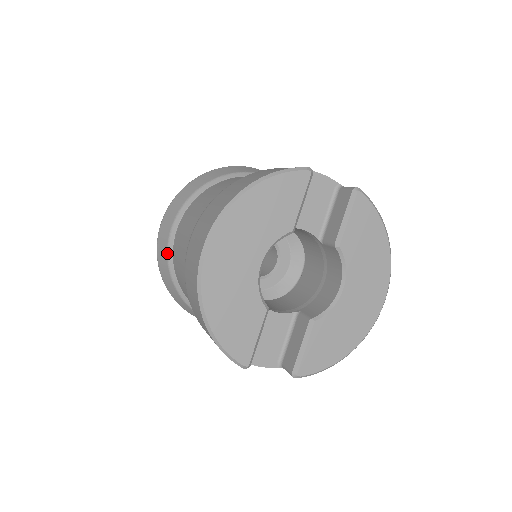
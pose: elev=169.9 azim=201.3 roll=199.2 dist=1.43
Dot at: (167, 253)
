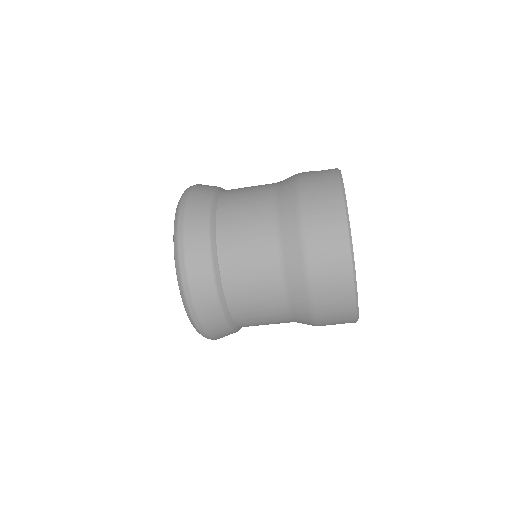
Dot at: (216, 289)
